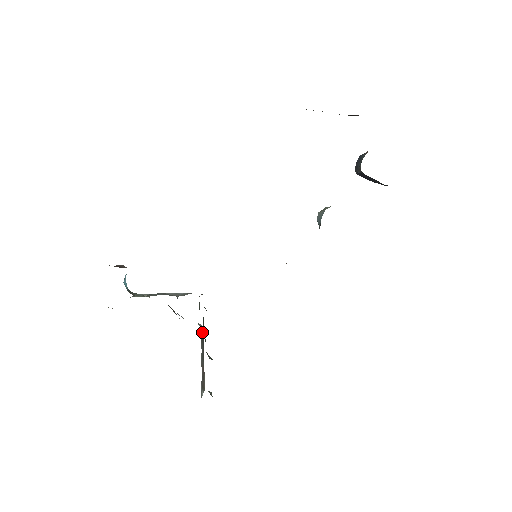
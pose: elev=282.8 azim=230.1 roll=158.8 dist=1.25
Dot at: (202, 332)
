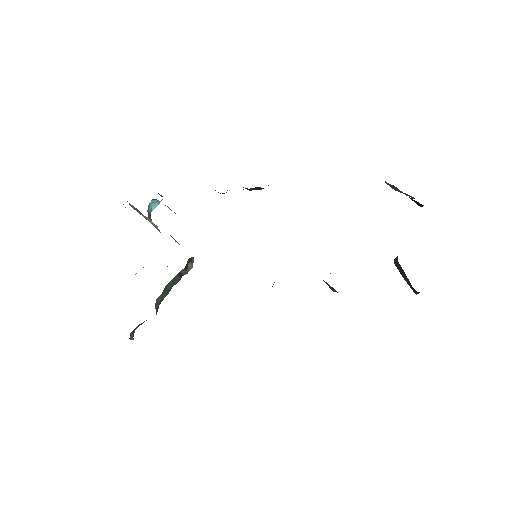
Dot at: (170, 286)
